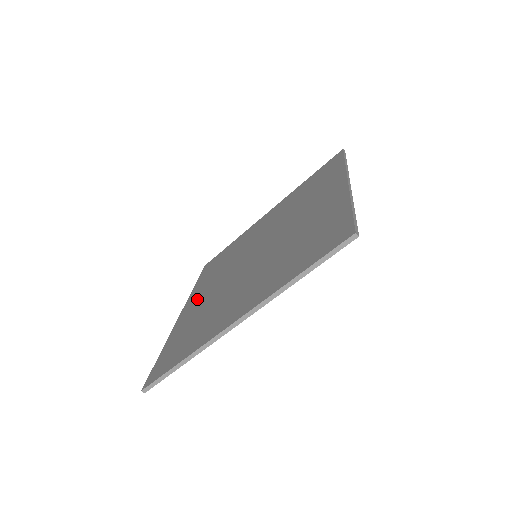
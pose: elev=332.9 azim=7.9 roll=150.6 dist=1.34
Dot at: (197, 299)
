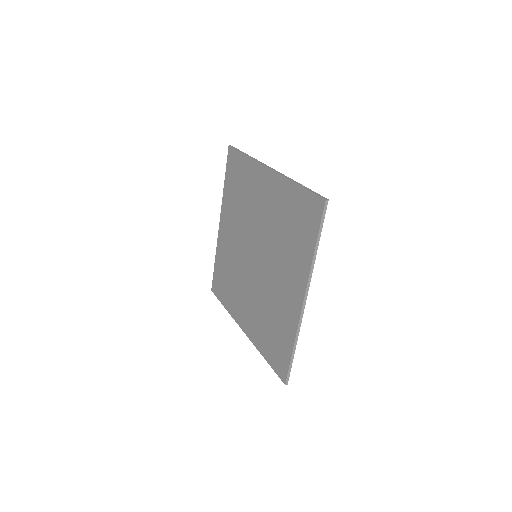
Dot at: (244, 312)
